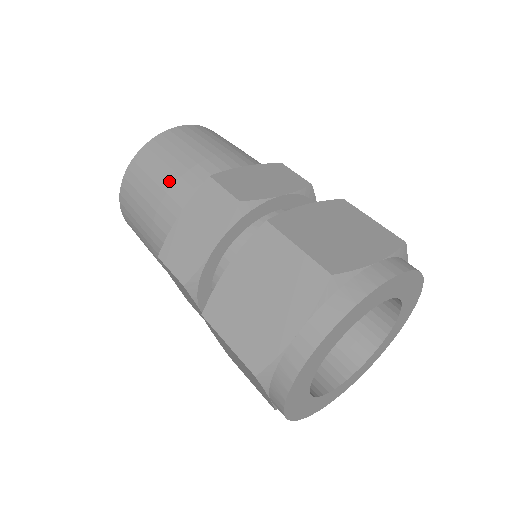
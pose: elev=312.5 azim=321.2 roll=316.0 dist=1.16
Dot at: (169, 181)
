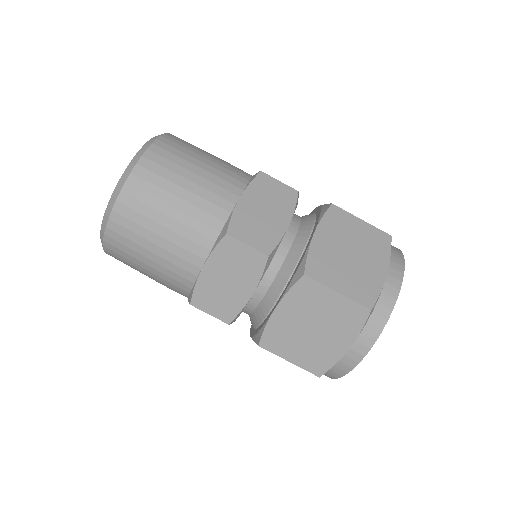
Dot at: occluded
